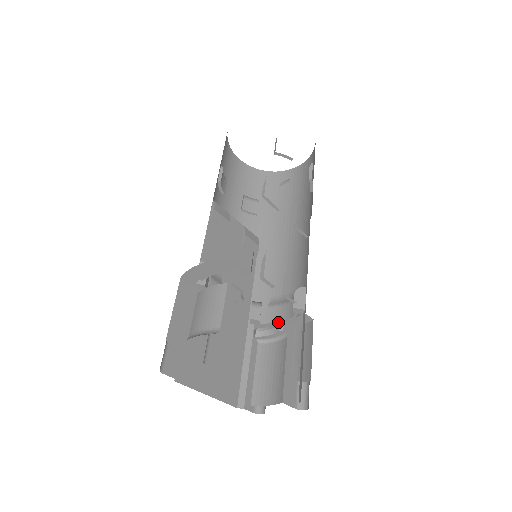
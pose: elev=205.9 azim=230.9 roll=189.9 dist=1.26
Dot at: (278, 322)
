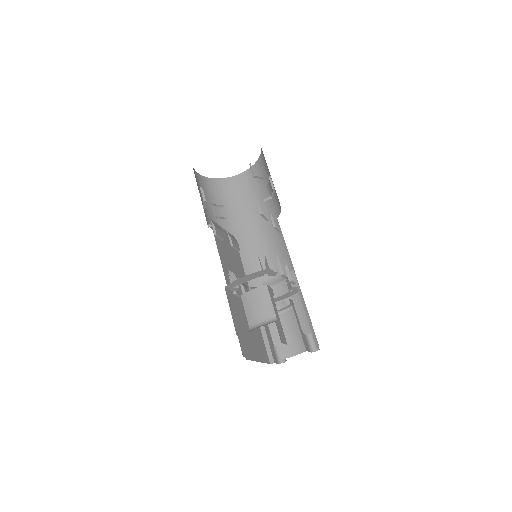
Dot at: (275, 298)
